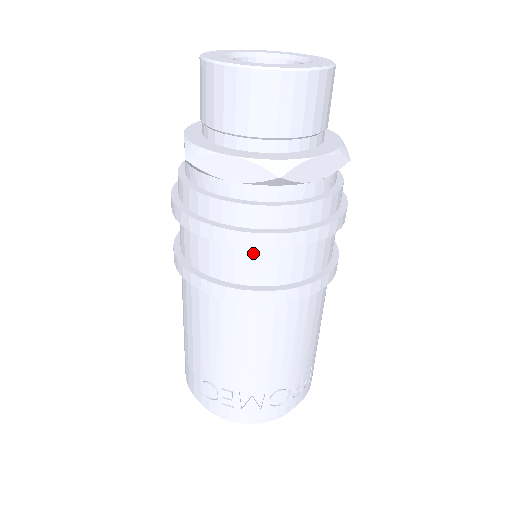
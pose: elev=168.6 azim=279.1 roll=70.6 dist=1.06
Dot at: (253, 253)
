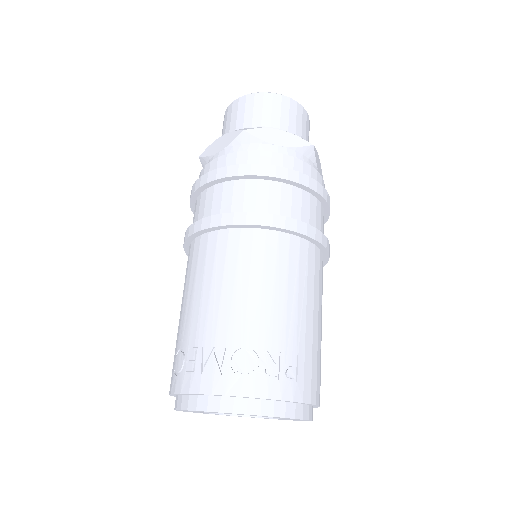
Dot at: (225, 189)
